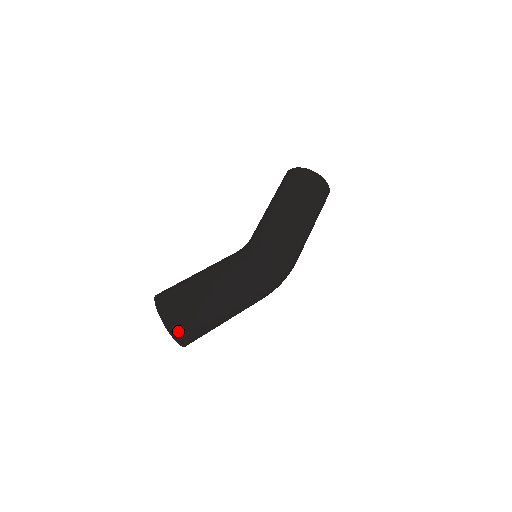
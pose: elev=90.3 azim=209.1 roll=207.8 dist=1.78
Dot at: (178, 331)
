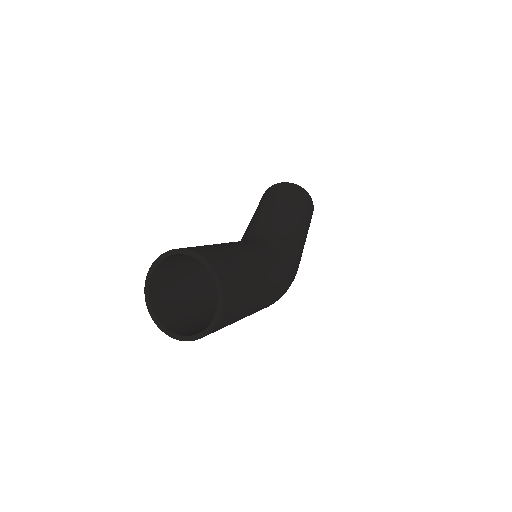
Dot at: (168, 321)
